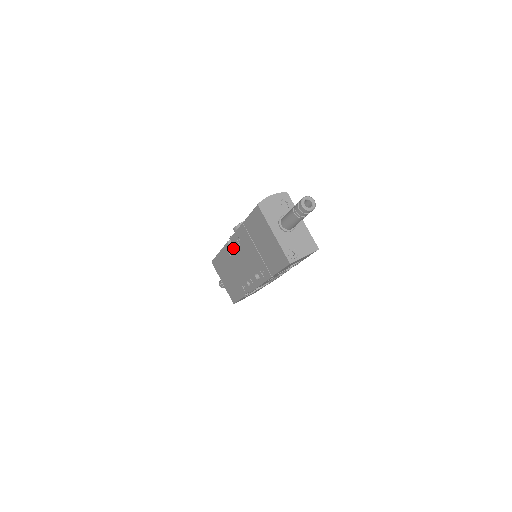
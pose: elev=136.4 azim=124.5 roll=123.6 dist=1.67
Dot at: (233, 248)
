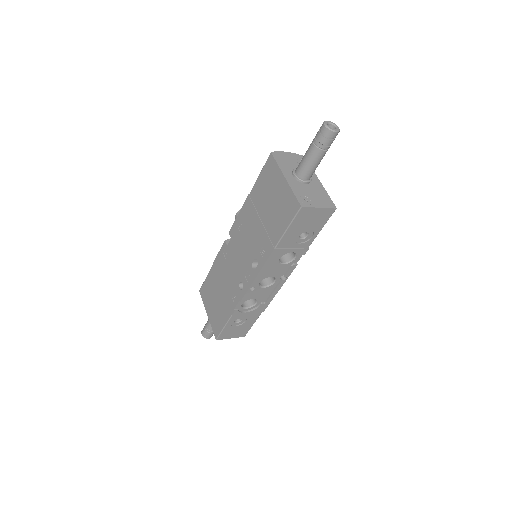
Dot at: (230, 243)
